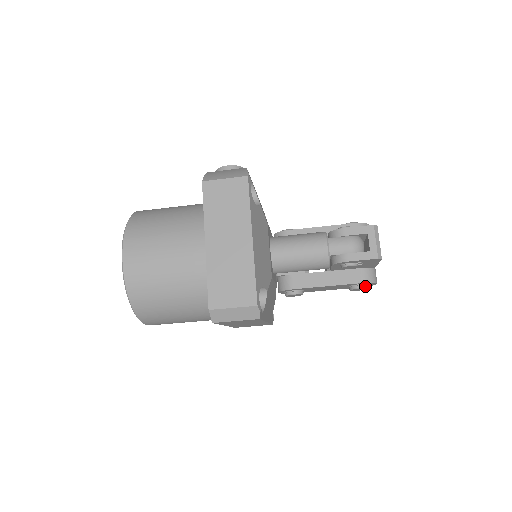
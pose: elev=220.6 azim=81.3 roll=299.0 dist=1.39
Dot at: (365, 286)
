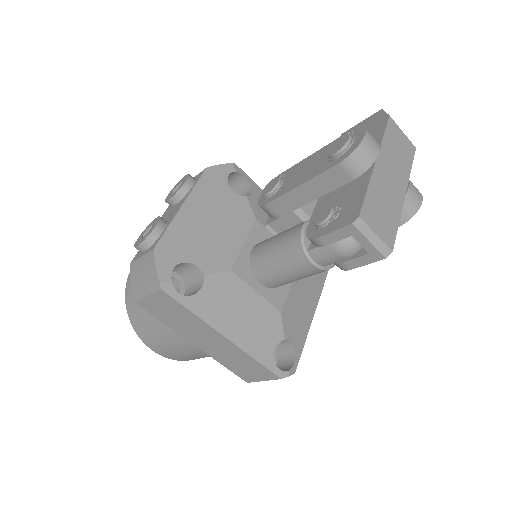
Dot at: occluded
